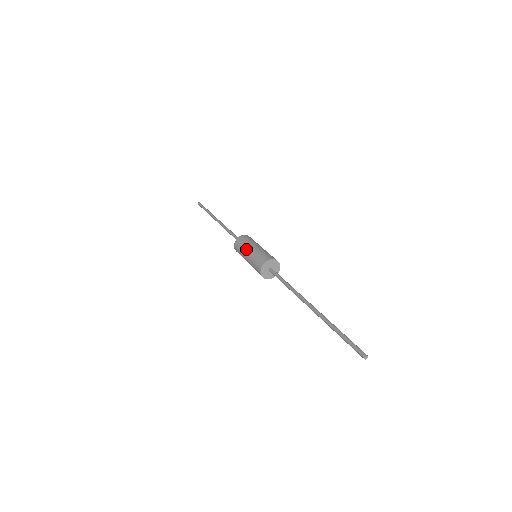
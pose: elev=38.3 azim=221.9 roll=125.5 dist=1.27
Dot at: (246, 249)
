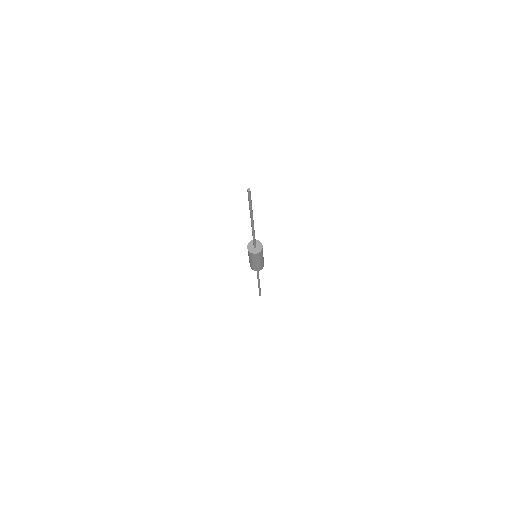
Dot at: occluded
